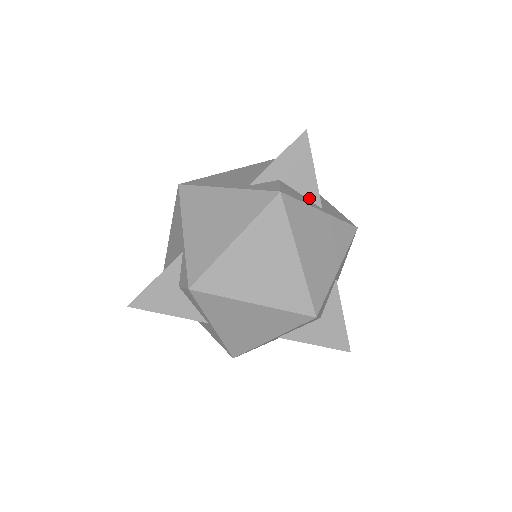
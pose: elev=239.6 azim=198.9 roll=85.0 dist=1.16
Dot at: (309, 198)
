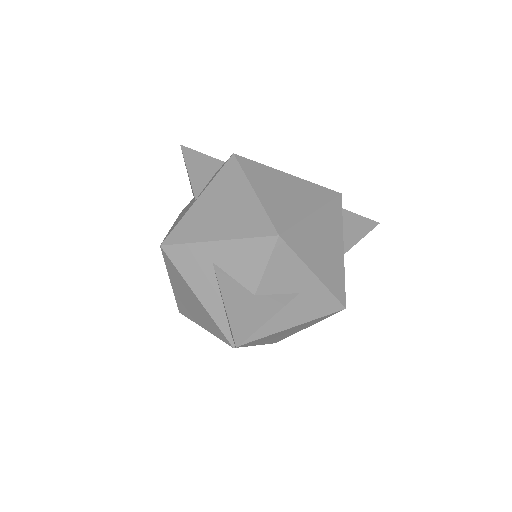
Dot at: occluded
